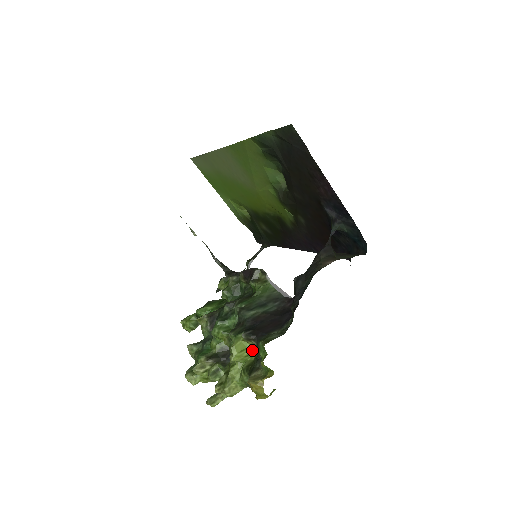
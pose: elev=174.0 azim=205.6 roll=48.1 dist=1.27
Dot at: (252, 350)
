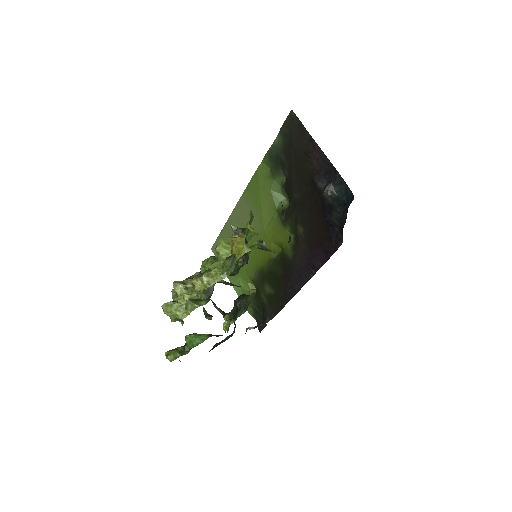
Dot at: occluded
